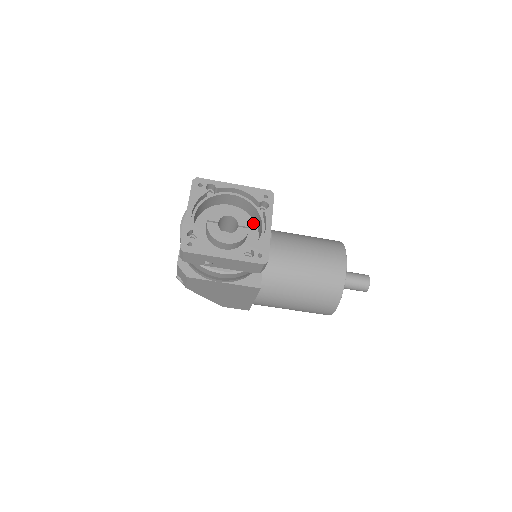
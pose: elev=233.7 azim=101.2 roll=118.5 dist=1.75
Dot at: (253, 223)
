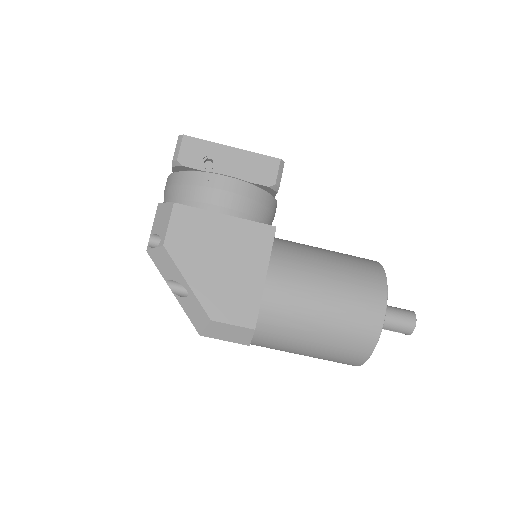
Dot at: occluded
